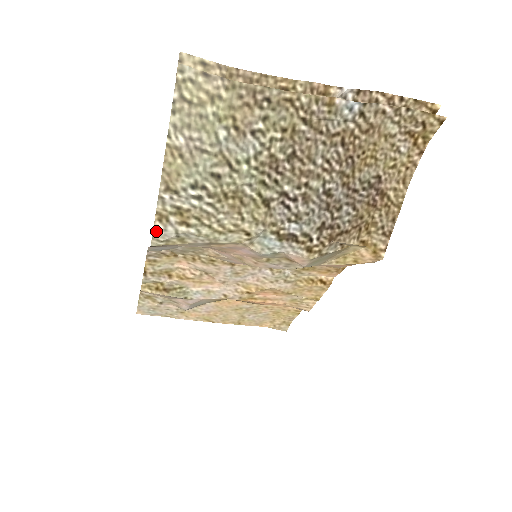
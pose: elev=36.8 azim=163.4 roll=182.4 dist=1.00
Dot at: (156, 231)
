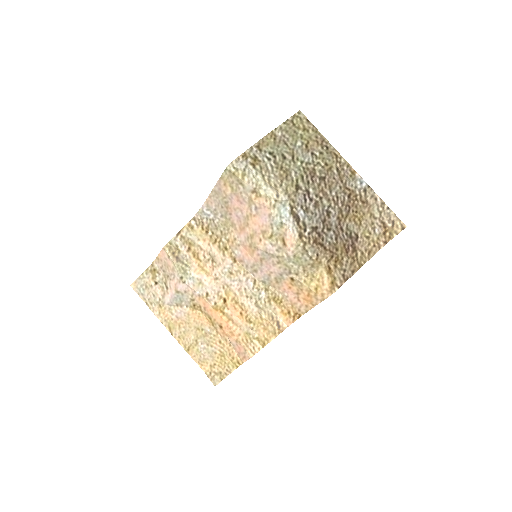
Dot at: (237, 160)
